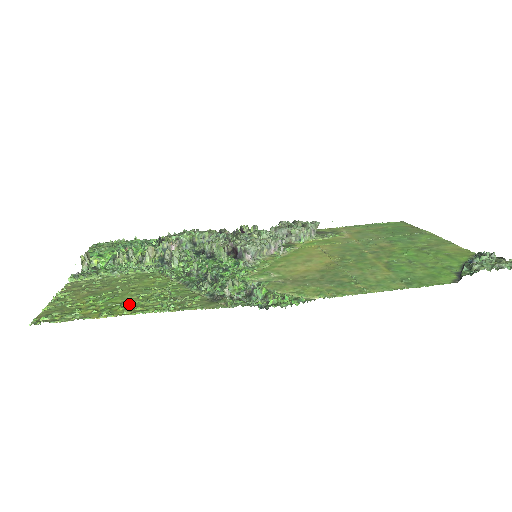
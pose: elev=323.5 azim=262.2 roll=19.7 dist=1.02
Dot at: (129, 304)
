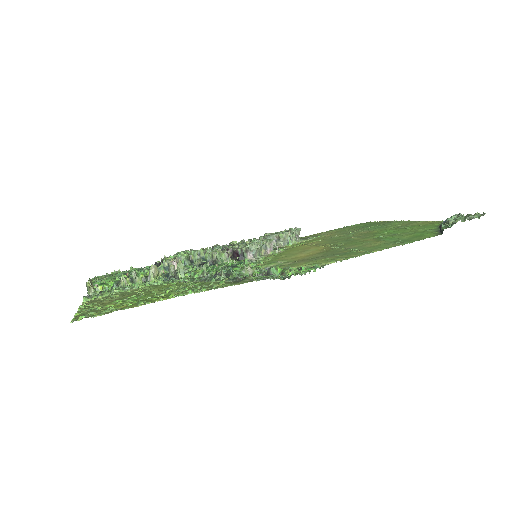
Dot at: (160, 296)
